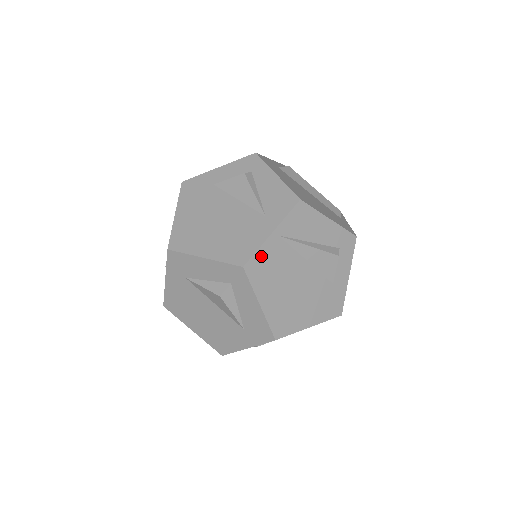
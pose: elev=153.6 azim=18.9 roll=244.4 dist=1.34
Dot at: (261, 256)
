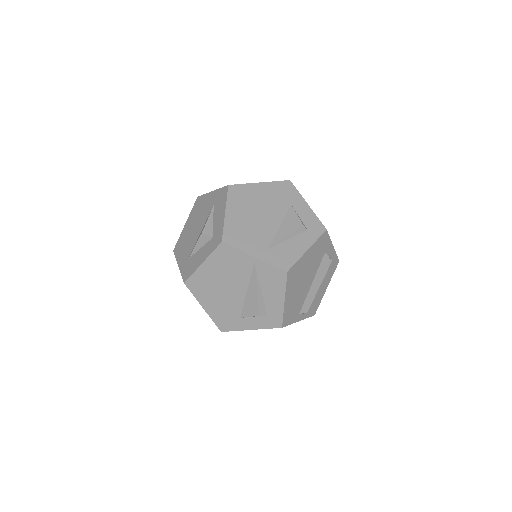
Dot at: (235, 253)
